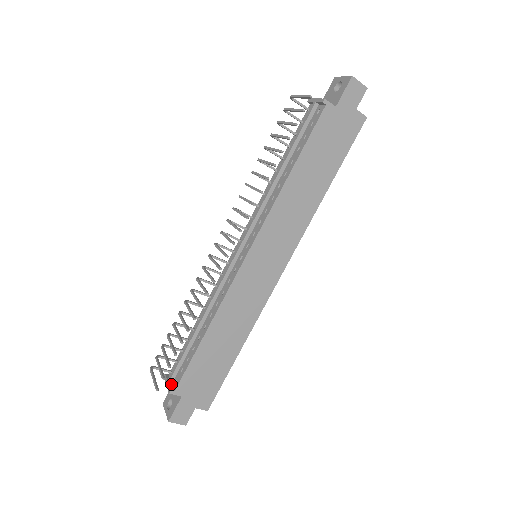
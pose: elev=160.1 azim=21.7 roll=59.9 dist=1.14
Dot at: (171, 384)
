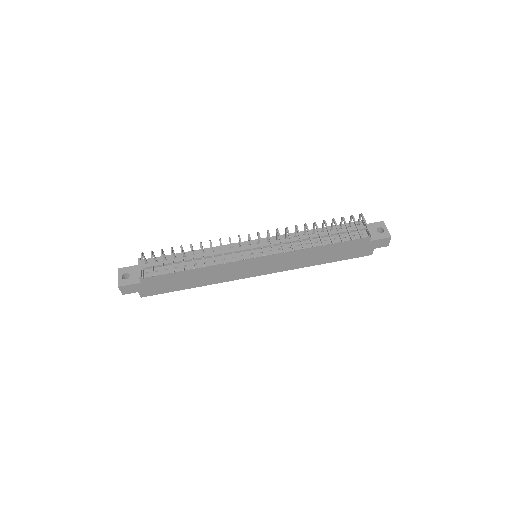
Dot at: occluded
